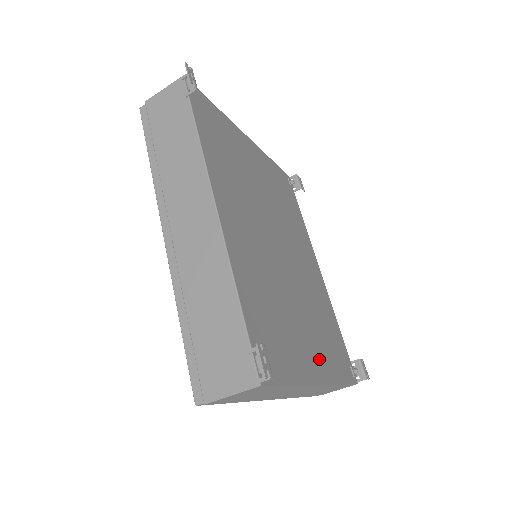
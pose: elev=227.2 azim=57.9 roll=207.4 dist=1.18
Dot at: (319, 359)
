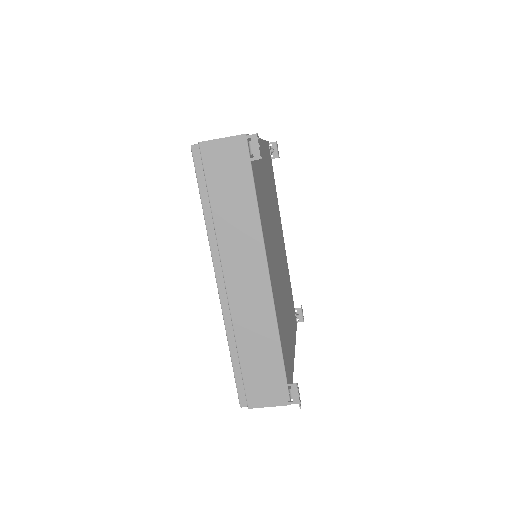
Dot at: (292, 336)
